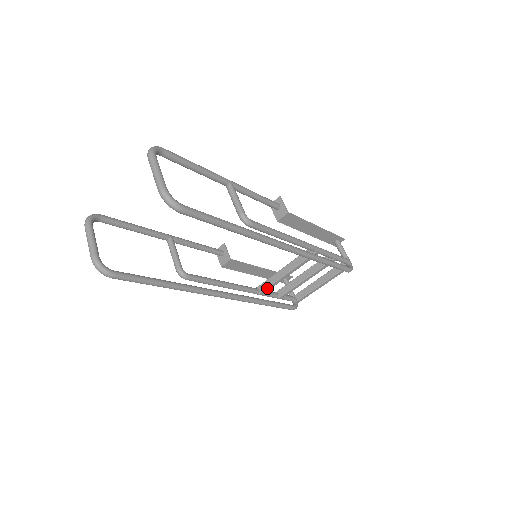
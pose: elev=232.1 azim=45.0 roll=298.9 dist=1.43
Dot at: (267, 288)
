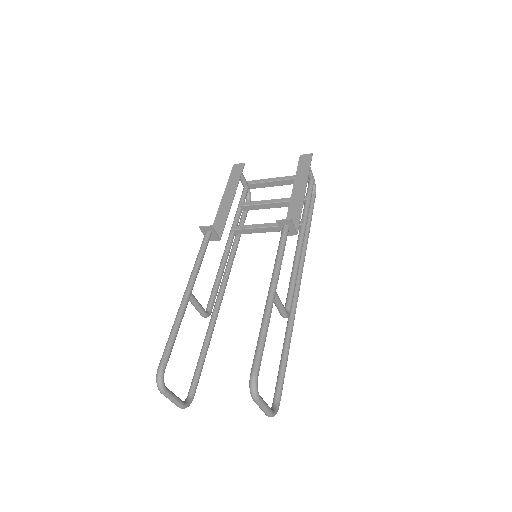
Dot at: occluded
